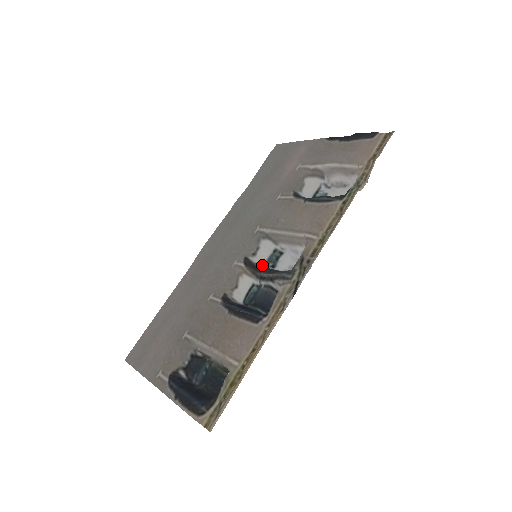
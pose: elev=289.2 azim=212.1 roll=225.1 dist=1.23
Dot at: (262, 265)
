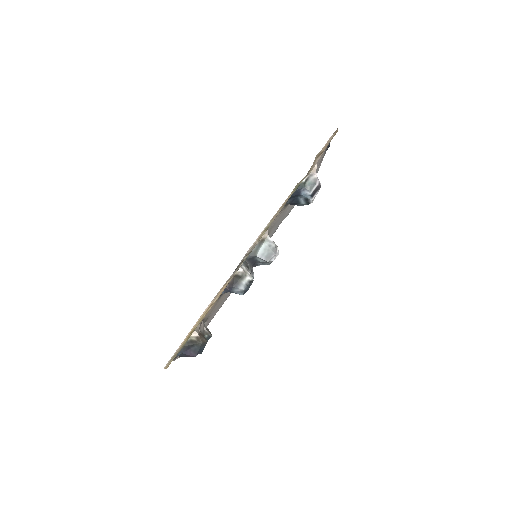
Dot at: occluded
